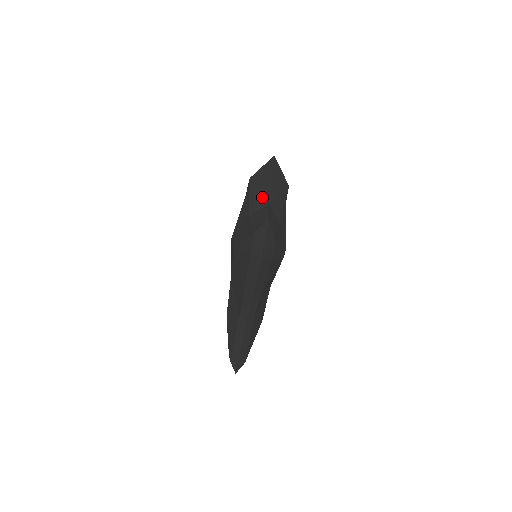
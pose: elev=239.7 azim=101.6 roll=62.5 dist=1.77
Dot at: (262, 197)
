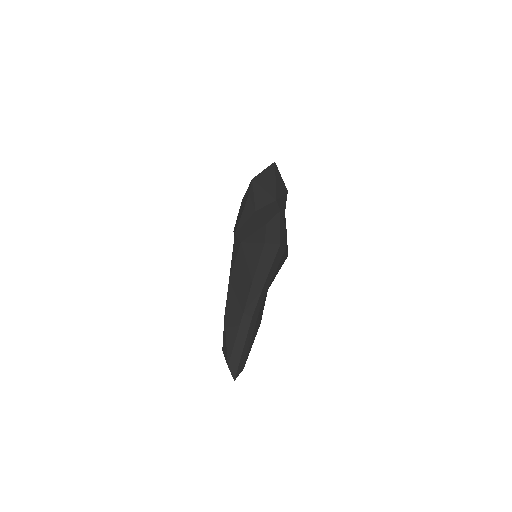
Dot at: (269, 194)
